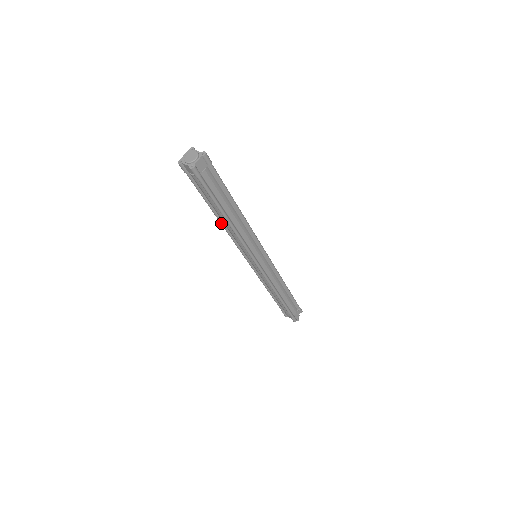
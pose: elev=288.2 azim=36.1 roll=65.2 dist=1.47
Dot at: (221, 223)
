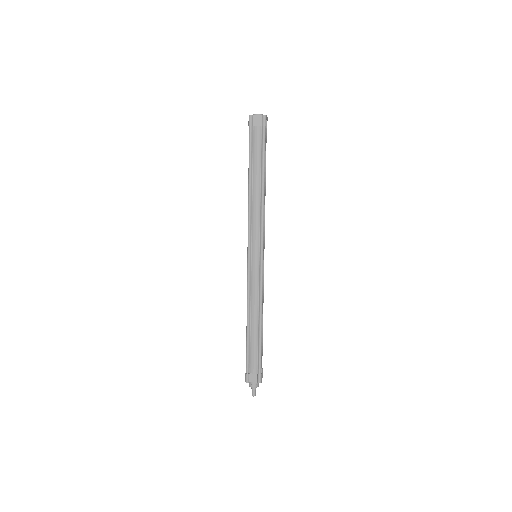
Dot at: occluded
